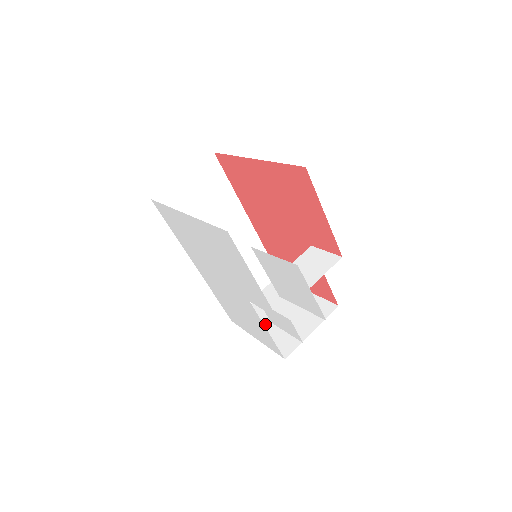
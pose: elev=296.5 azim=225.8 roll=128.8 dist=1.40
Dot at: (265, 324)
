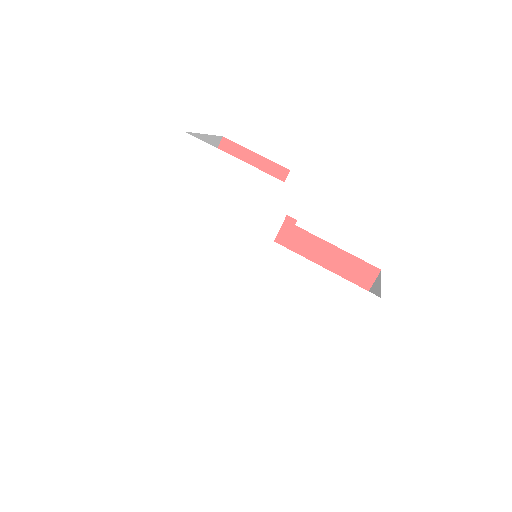
Dot at: occluded
